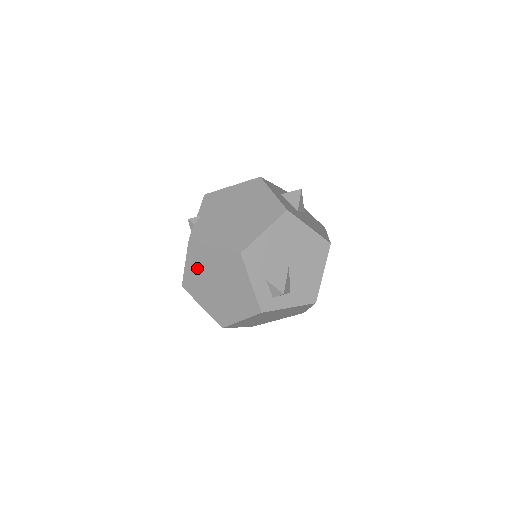
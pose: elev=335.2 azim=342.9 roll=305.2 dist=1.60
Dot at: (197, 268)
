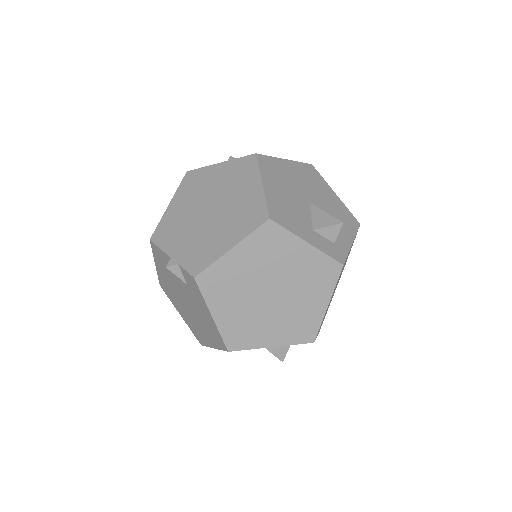
Dot at: (231, 303)
